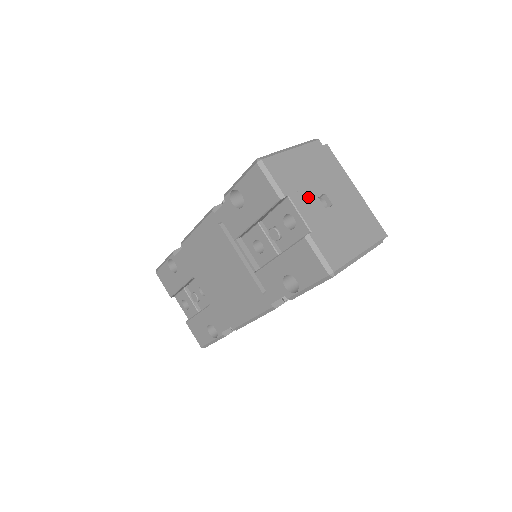
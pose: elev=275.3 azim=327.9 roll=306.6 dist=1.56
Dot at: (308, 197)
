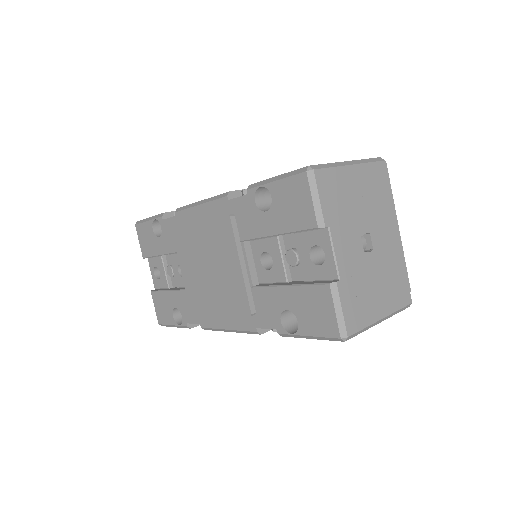
Dot at: (350, 233)
